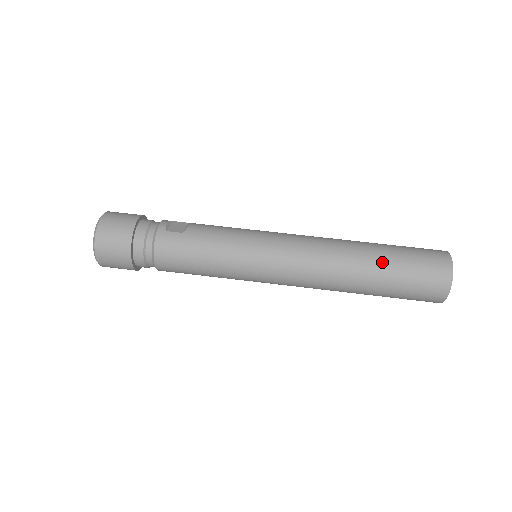
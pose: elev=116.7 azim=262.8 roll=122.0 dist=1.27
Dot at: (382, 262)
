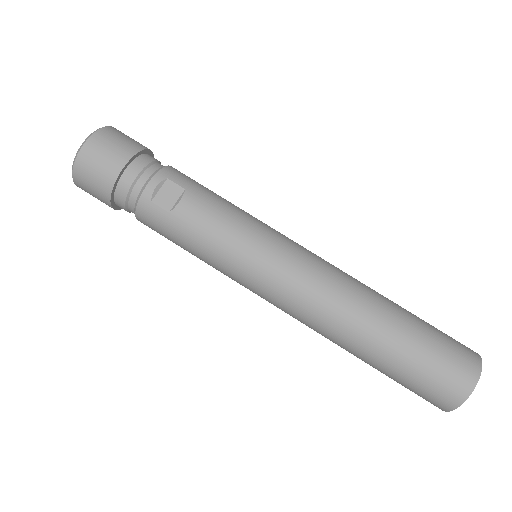
Dot at: (383, 356)
